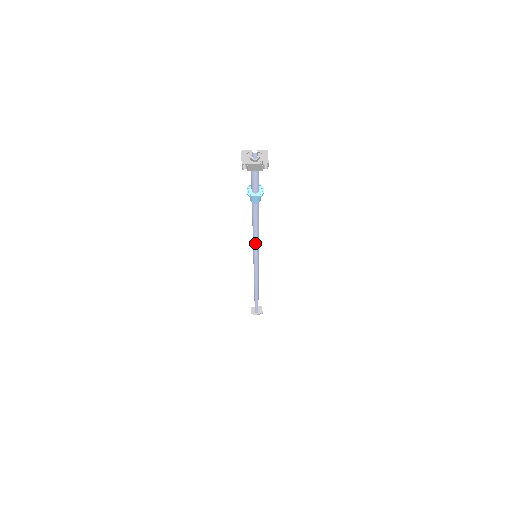
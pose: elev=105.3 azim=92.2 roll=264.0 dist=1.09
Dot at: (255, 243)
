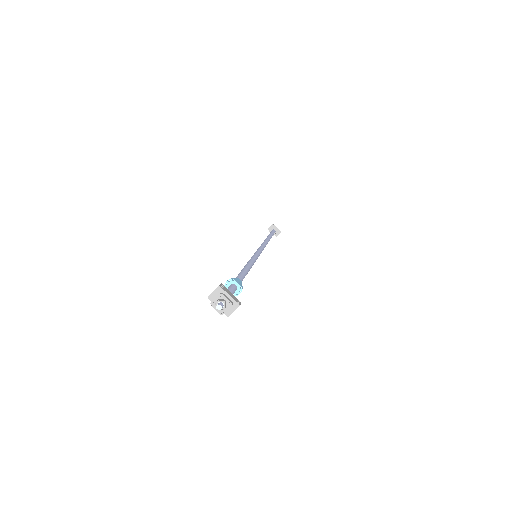
Dot at: occluded
